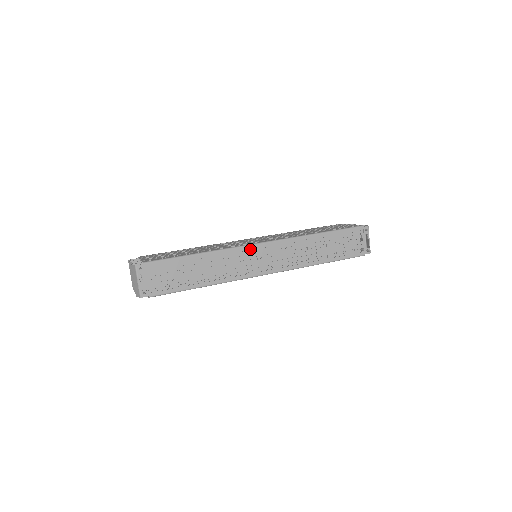
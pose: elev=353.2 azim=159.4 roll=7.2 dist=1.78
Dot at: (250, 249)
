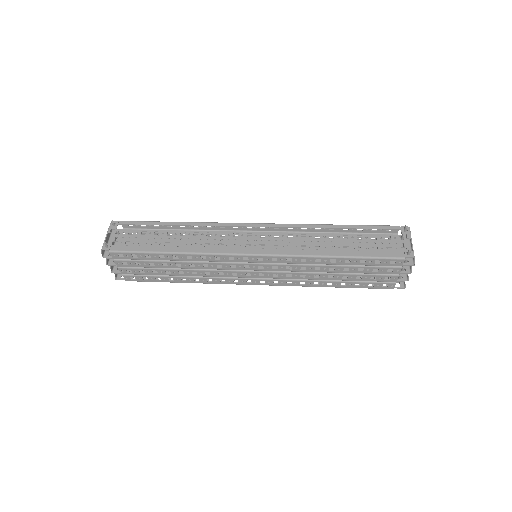
Dot at: (244, 236)
